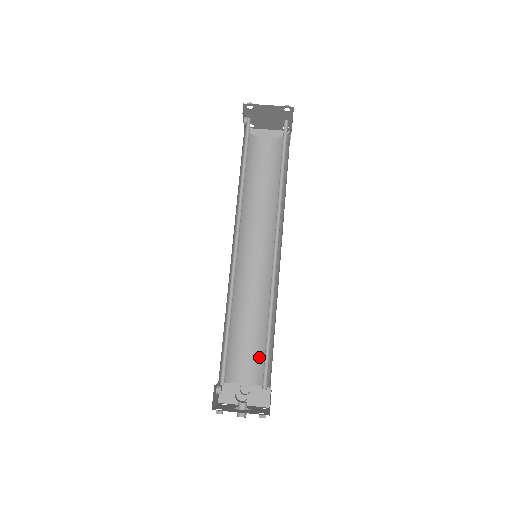
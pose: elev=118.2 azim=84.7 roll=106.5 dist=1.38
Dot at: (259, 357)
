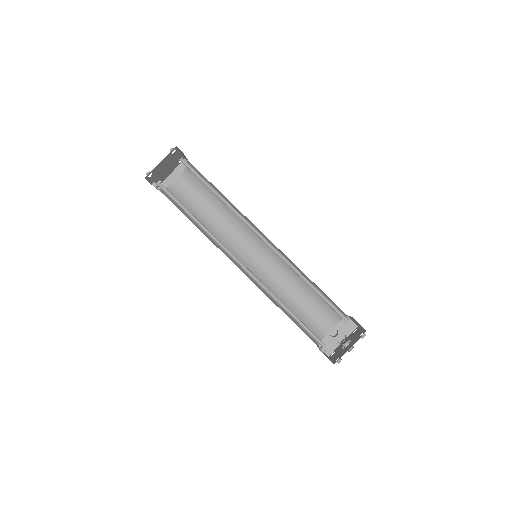
Dot at: (321, 307)
